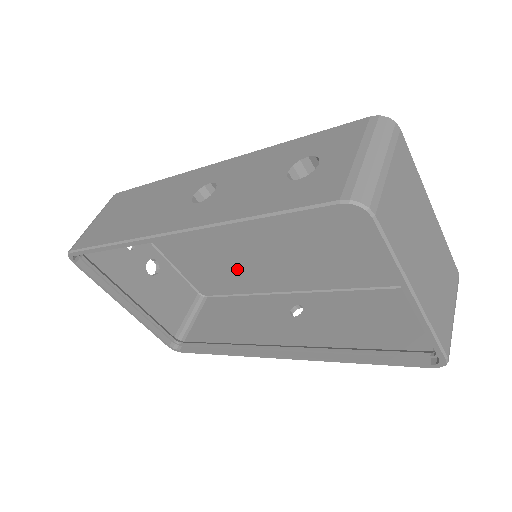
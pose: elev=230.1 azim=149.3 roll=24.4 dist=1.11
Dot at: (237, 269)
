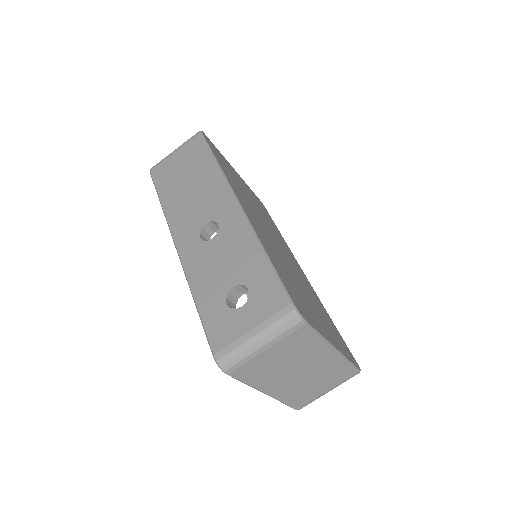
Dot at: occluded
